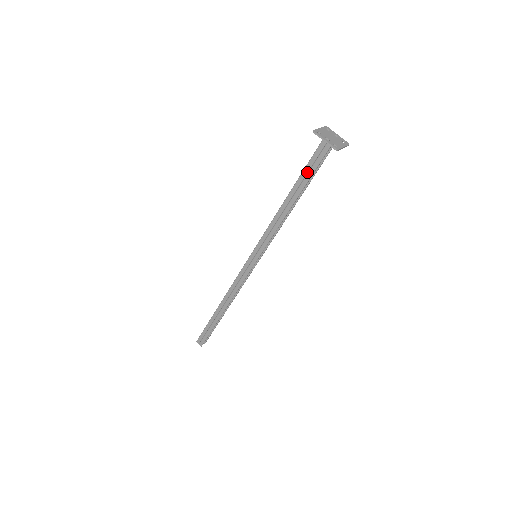
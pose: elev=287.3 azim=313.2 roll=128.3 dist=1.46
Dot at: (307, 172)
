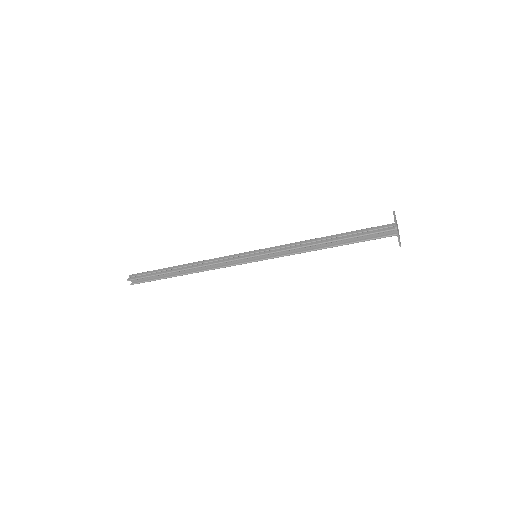
Dot at: (359, 232)
